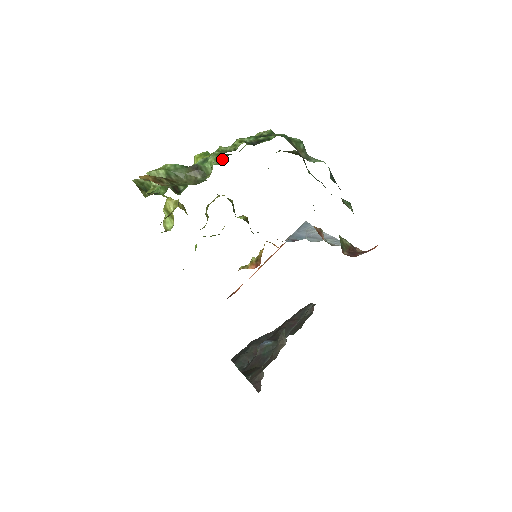
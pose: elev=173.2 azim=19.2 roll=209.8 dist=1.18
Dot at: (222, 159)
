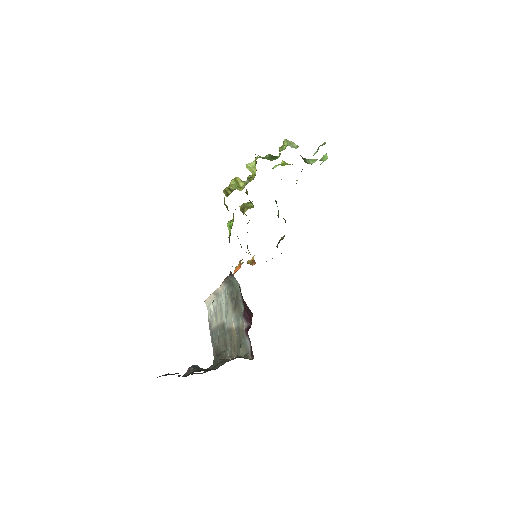
Dot at: (324, 160)
